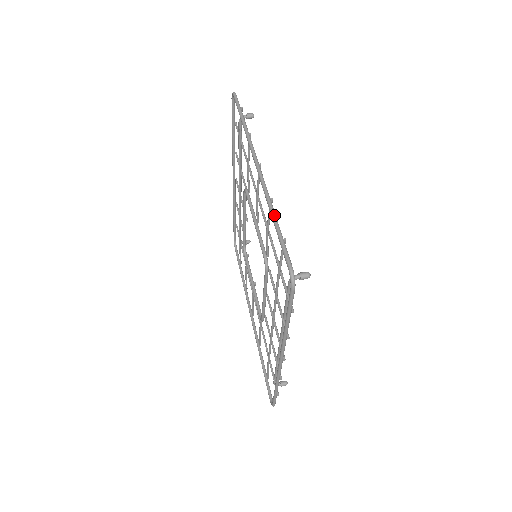
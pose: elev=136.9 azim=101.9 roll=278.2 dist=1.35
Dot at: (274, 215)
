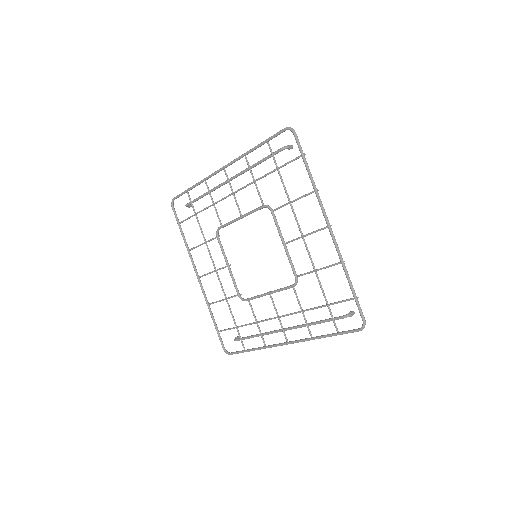
Dot at: (349, 277)
